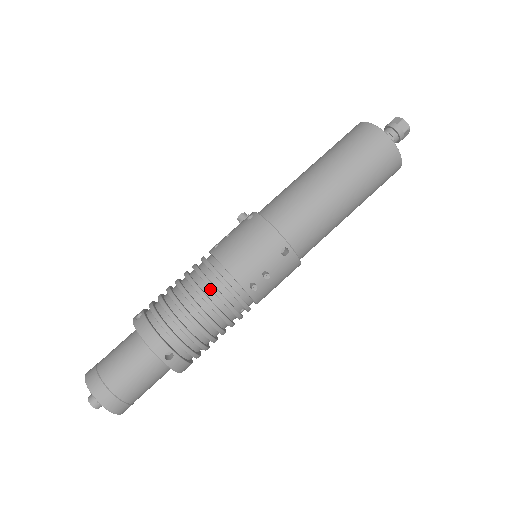
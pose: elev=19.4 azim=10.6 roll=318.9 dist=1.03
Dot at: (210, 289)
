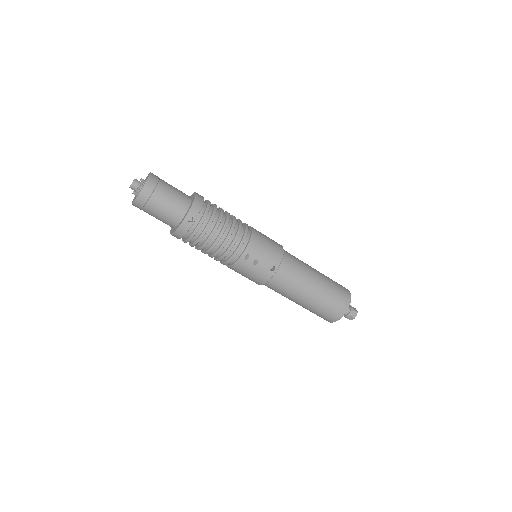
Dot at: (236, 232)
